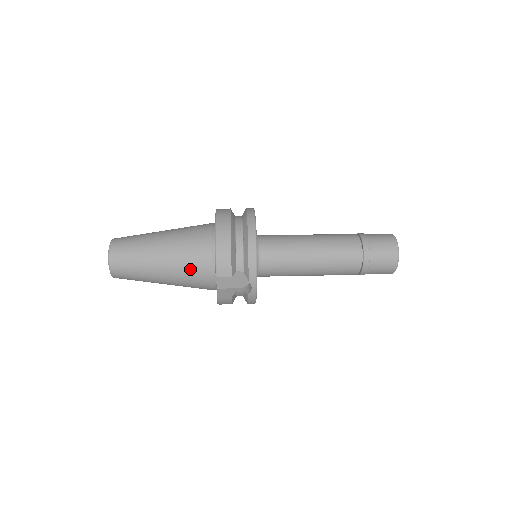
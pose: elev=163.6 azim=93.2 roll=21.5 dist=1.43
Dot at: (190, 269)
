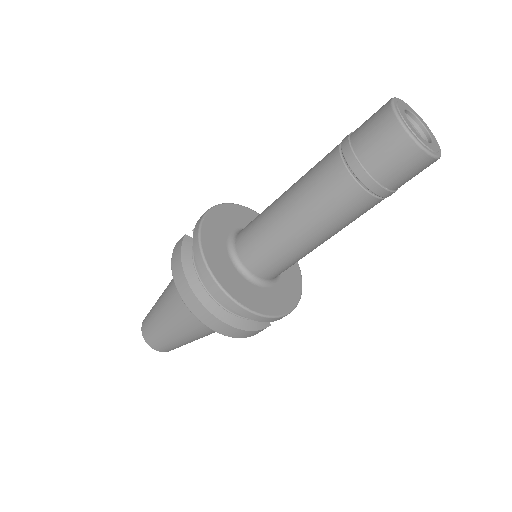
Dot at: occluded
